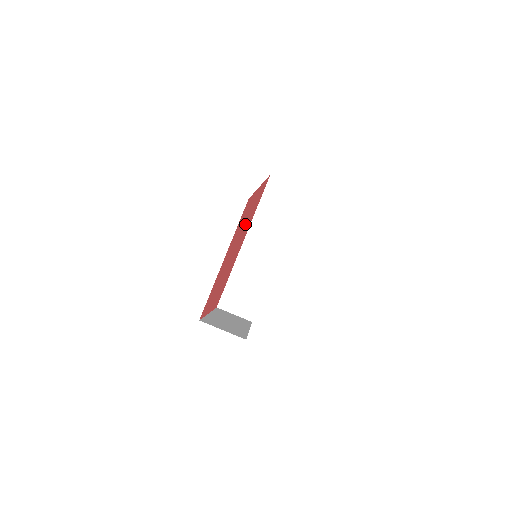
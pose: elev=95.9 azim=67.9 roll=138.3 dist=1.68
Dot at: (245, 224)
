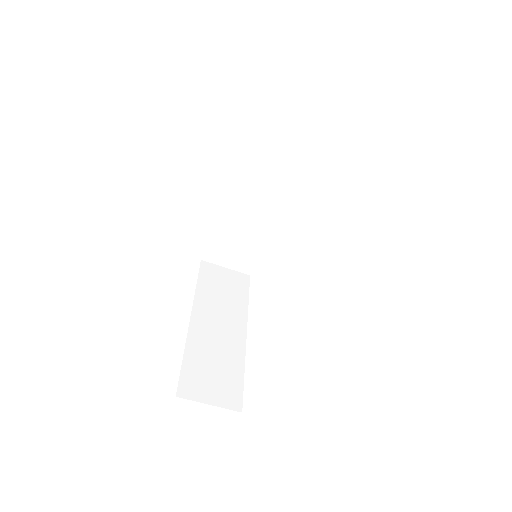
Dot at: occluded
